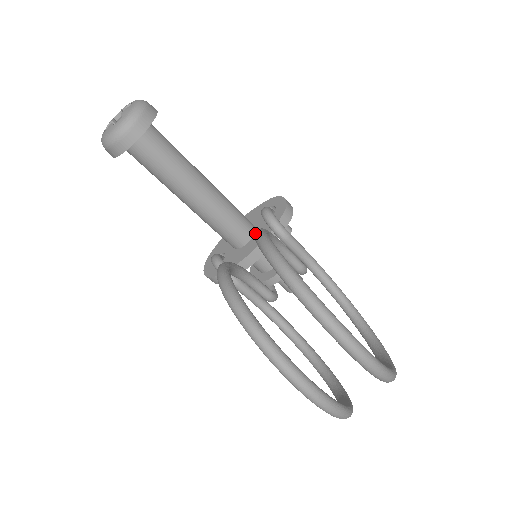
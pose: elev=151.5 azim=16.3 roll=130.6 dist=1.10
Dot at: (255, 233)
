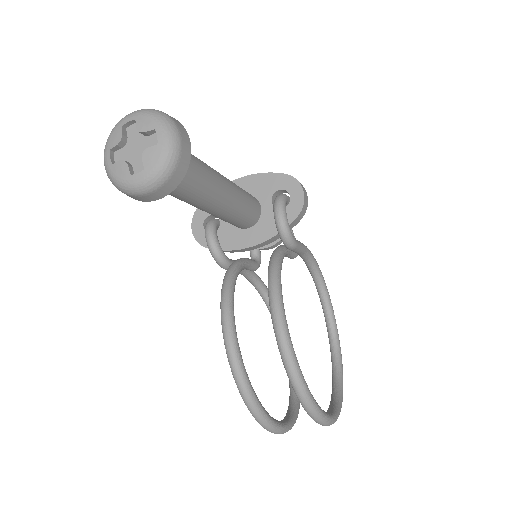
Dot at: (271, 295)
